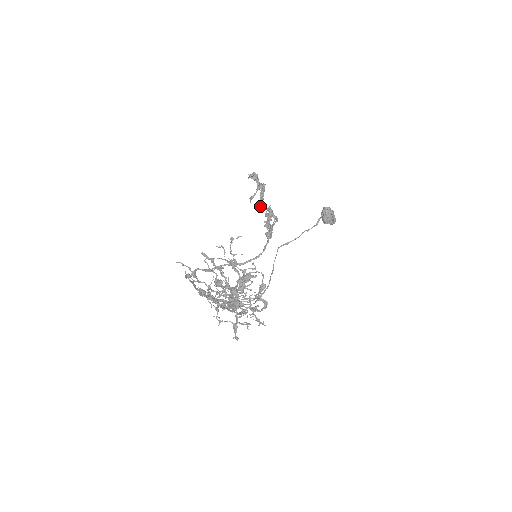
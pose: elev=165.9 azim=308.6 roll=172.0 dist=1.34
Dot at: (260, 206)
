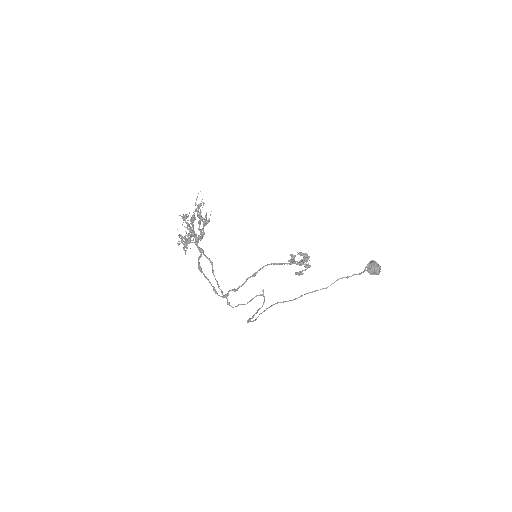
Dot at: occluded
